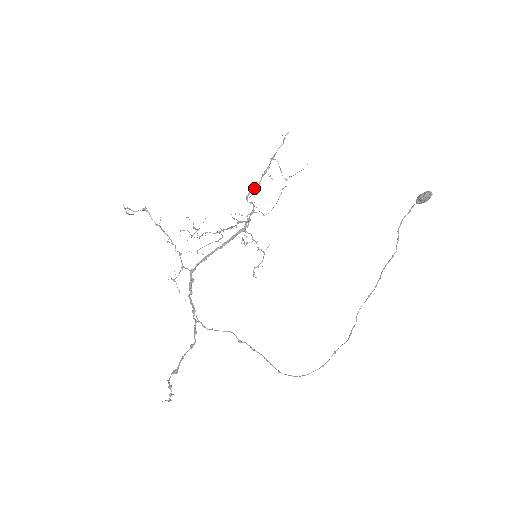
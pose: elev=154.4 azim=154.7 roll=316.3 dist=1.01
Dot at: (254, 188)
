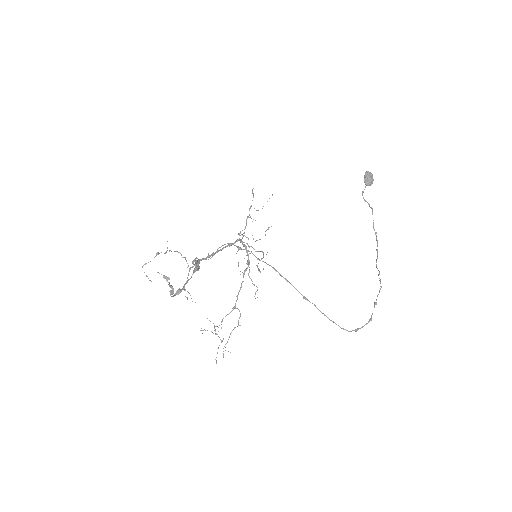
Dot at: occluded
